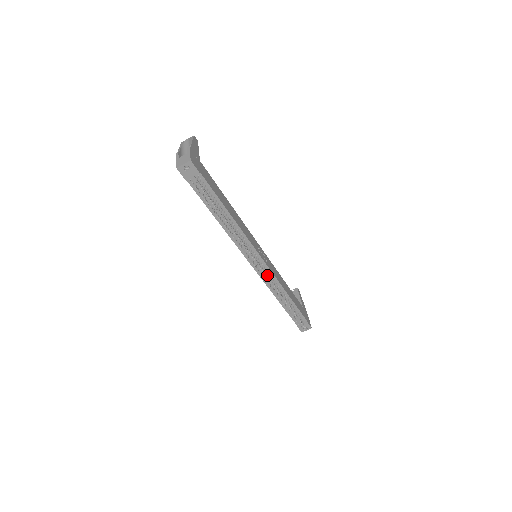
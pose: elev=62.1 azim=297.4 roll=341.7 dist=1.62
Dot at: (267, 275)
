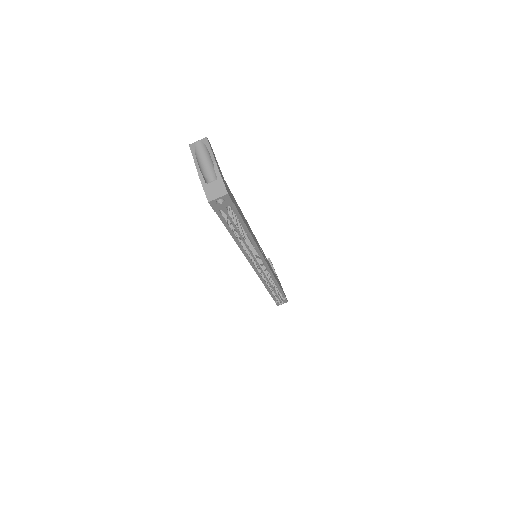
Dot at: (266, 273)
